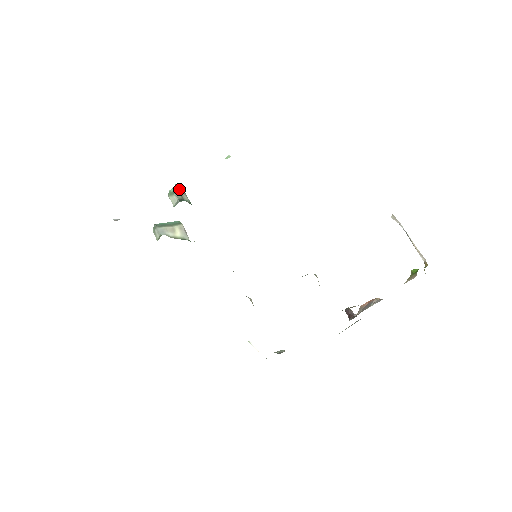
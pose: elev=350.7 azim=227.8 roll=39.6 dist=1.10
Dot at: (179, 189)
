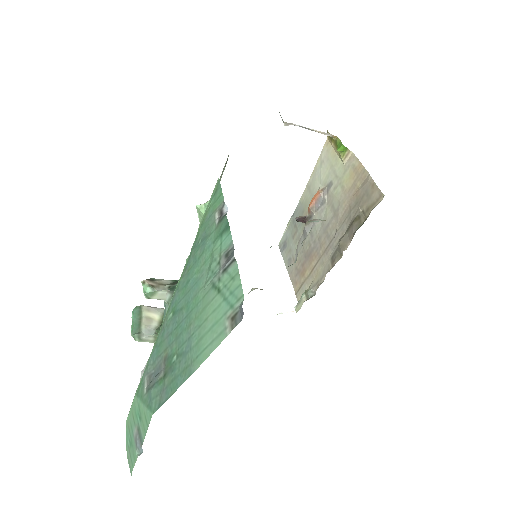
Dot at: (152, 282)
